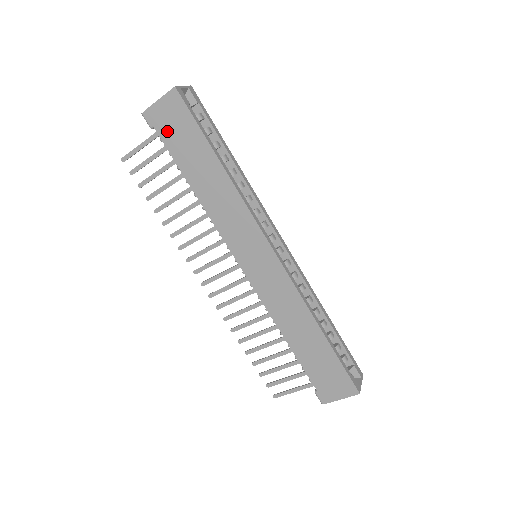
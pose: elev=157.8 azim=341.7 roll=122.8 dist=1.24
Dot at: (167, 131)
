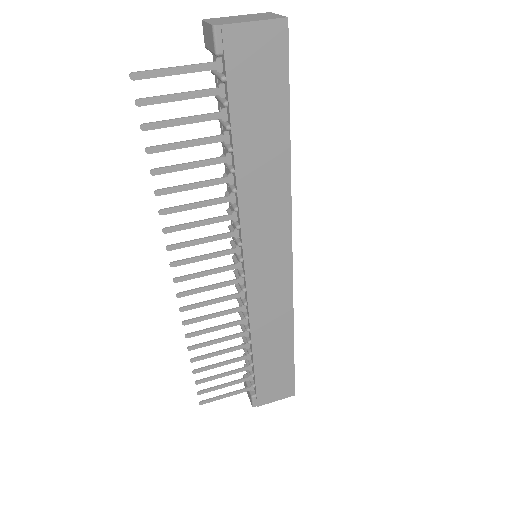
Dot at: (242, 72)
